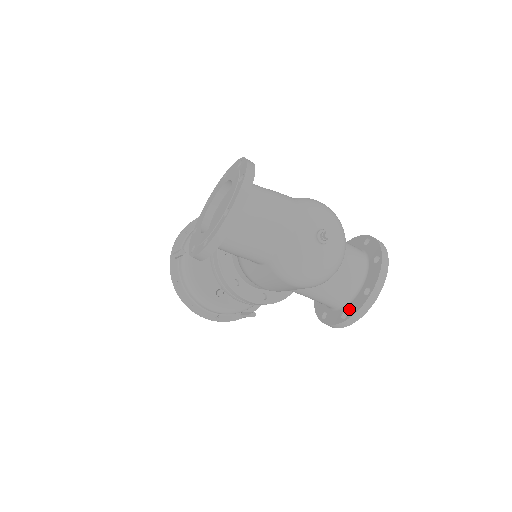
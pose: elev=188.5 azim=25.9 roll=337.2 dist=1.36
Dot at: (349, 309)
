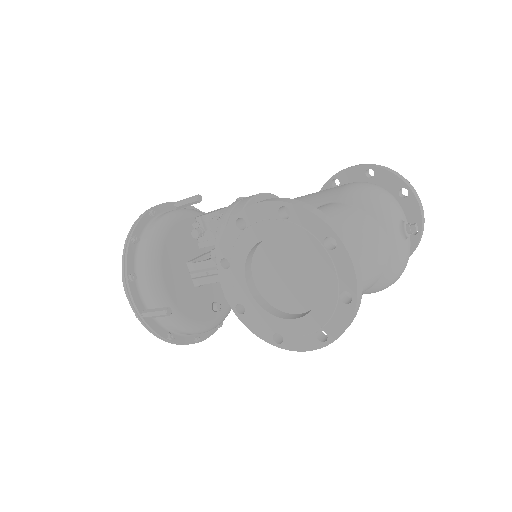
Dot at: occluded
